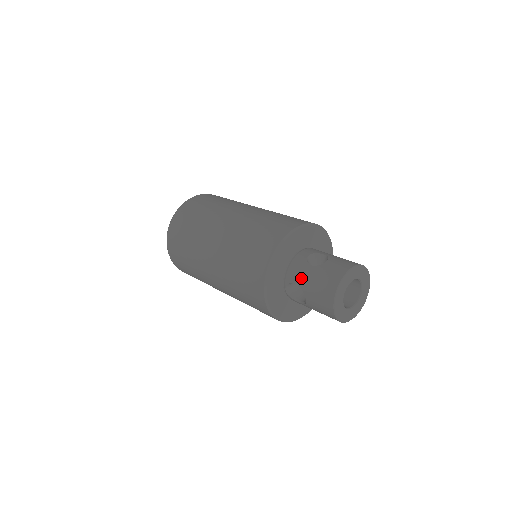
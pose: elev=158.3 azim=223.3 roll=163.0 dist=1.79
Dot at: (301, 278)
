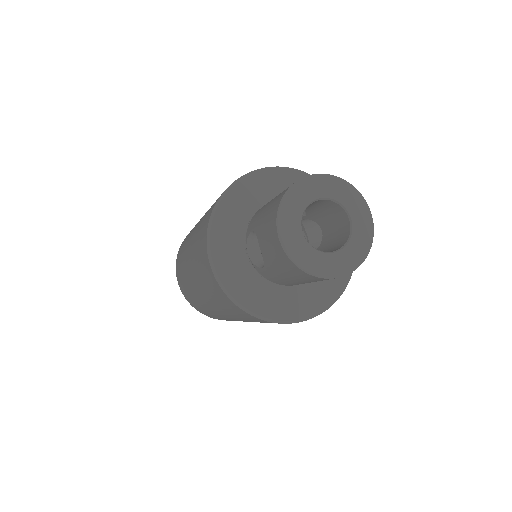
Dot at: (257, 217)
